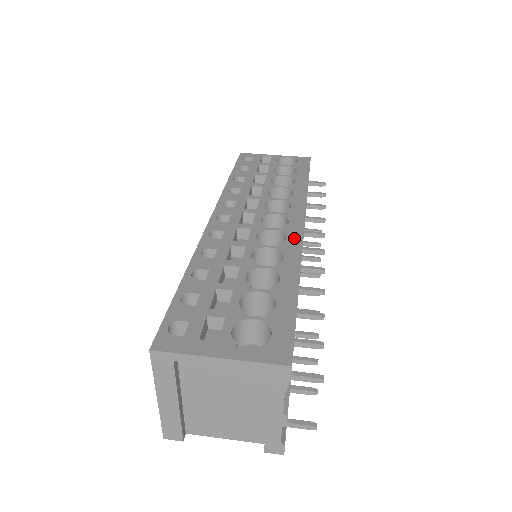
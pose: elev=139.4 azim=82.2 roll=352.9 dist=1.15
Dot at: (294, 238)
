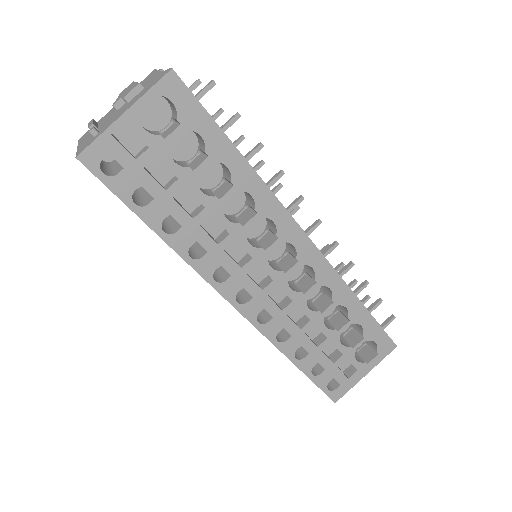
Dot at: (318, 263)
